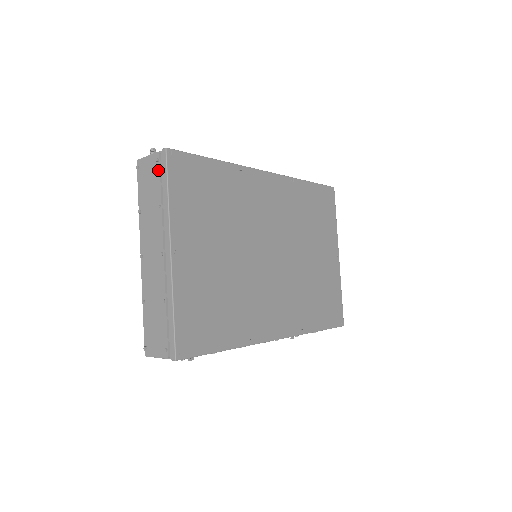
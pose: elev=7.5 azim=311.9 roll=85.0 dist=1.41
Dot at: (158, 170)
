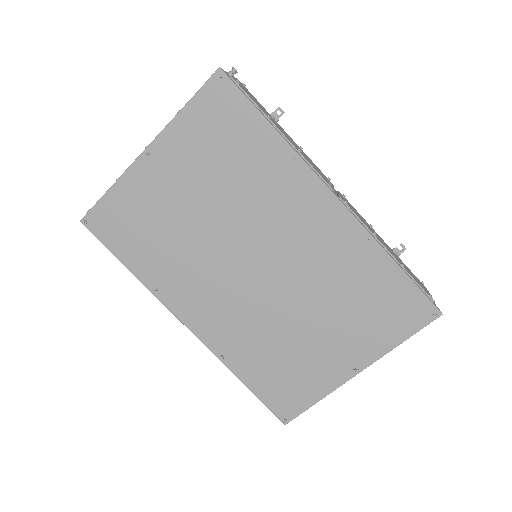
Dot at: occluded
